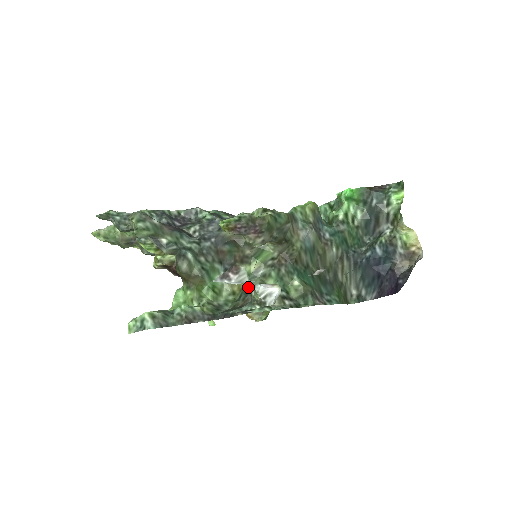
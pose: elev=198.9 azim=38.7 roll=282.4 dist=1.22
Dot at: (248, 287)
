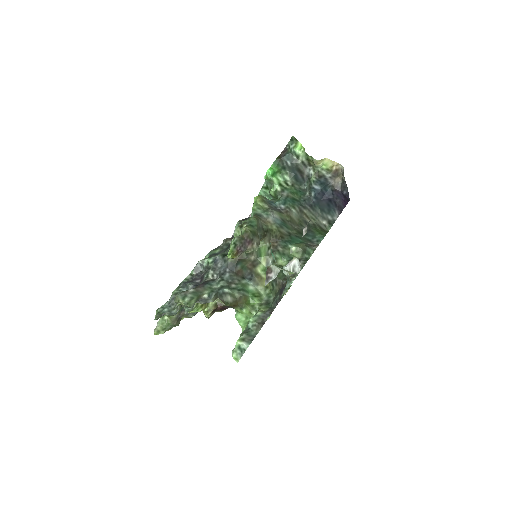
Dot at: occluded
